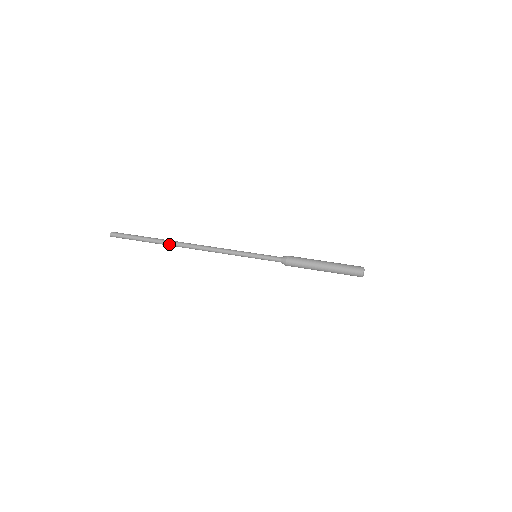
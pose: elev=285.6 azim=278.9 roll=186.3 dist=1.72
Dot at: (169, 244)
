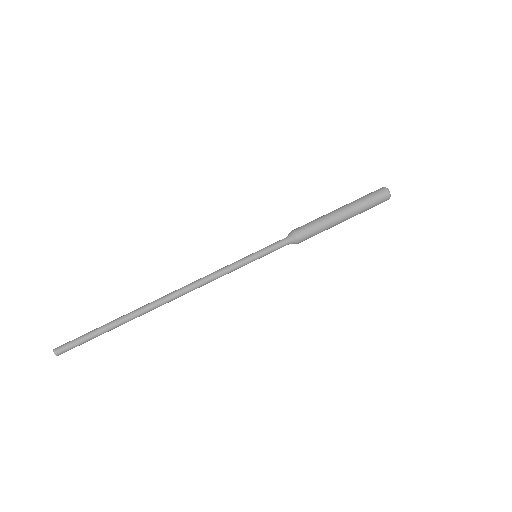
Dot at: (141, 315)
